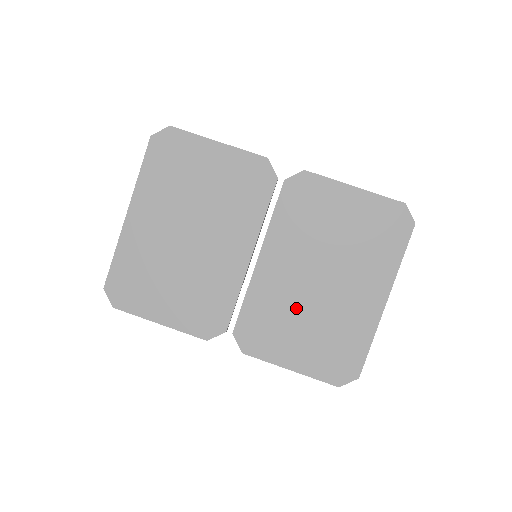
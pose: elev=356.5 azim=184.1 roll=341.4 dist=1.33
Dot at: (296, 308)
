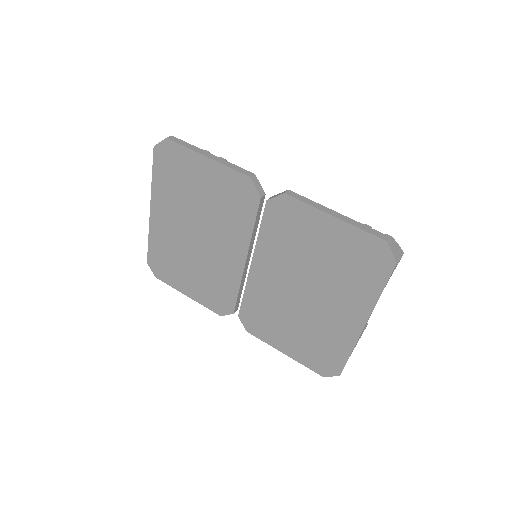
Dot at: (285, 310)
